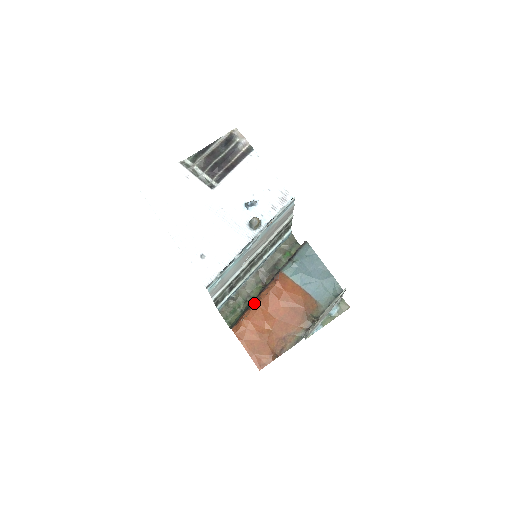
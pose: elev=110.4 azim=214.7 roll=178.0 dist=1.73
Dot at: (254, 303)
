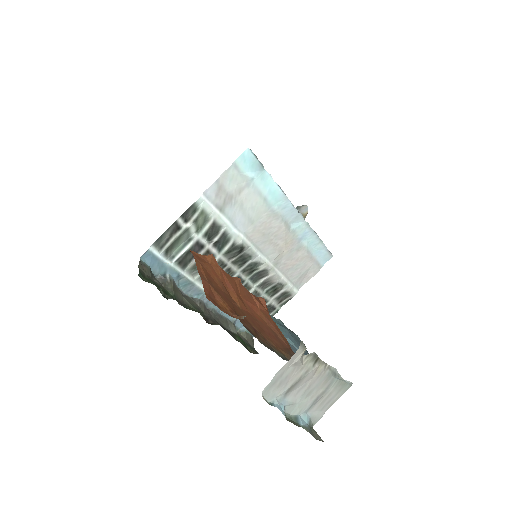
Dot at: occluded
